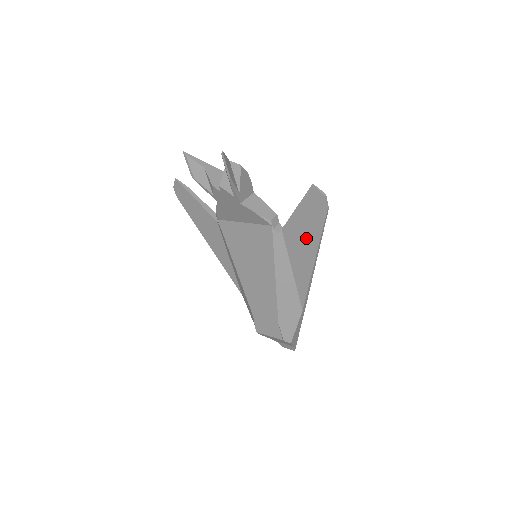
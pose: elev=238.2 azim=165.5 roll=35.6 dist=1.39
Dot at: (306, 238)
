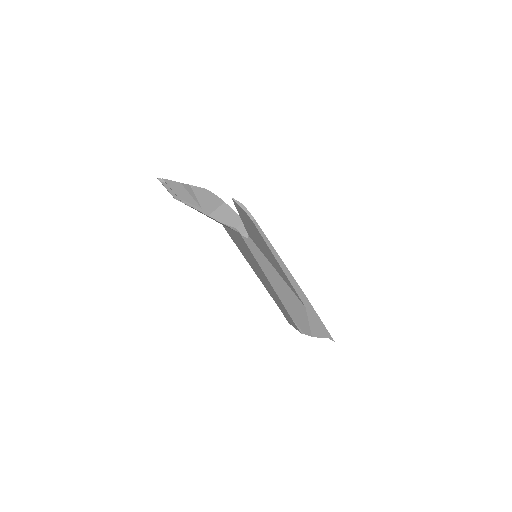
Dot at: (262, 244)
